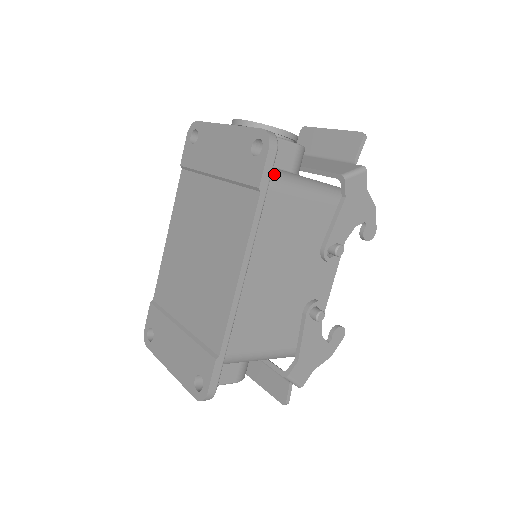
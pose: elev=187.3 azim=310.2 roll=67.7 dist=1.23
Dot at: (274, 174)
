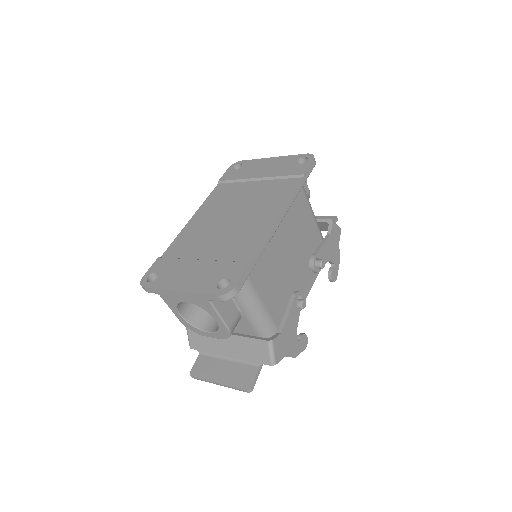
Dot at: occluded
